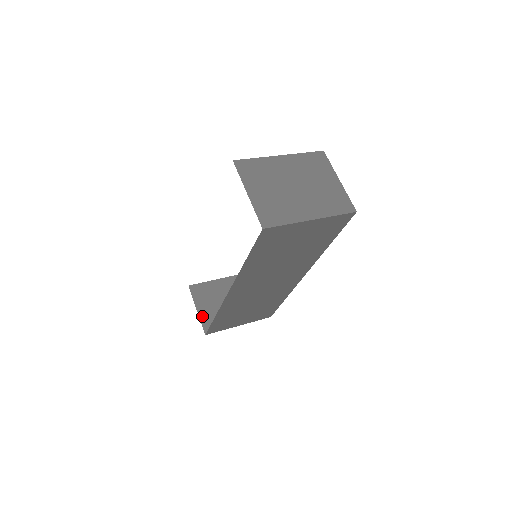
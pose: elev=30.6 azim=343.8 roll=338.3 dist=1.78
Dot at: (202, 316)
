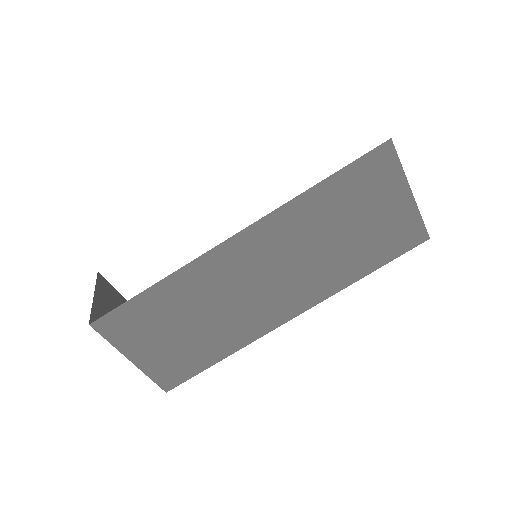
Dot at: (96, 307)
